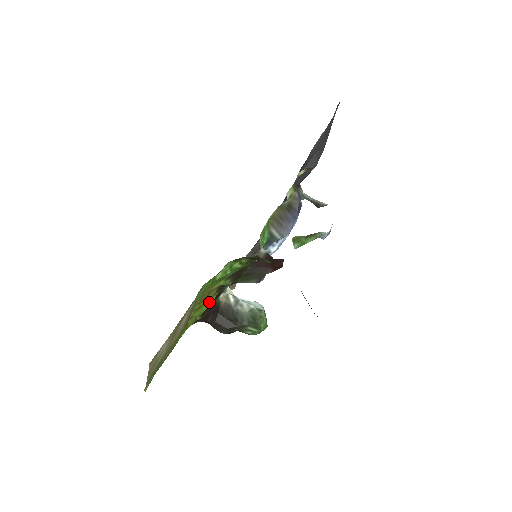
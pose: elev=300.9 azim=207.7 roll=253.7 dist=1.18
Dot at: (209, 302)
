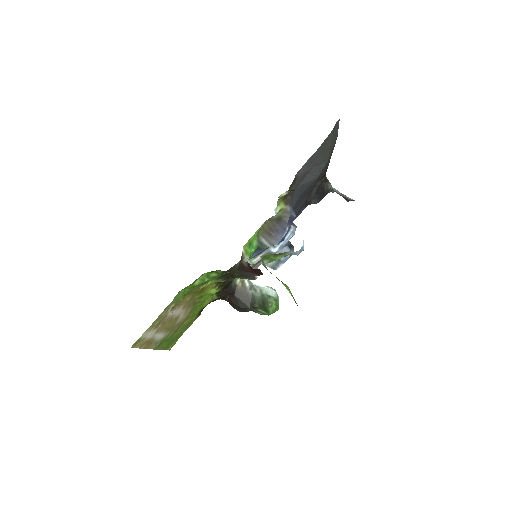
Dot at: (210, 293)
